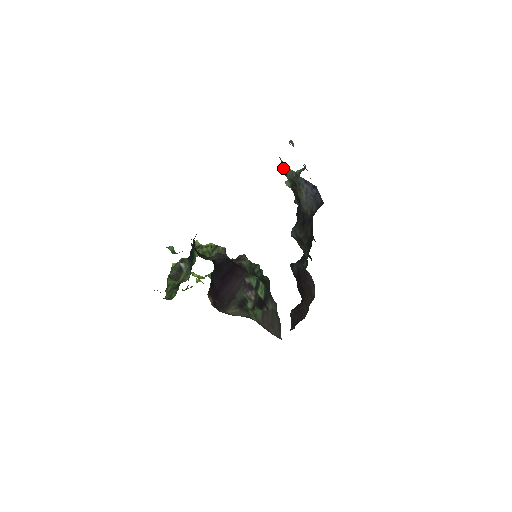
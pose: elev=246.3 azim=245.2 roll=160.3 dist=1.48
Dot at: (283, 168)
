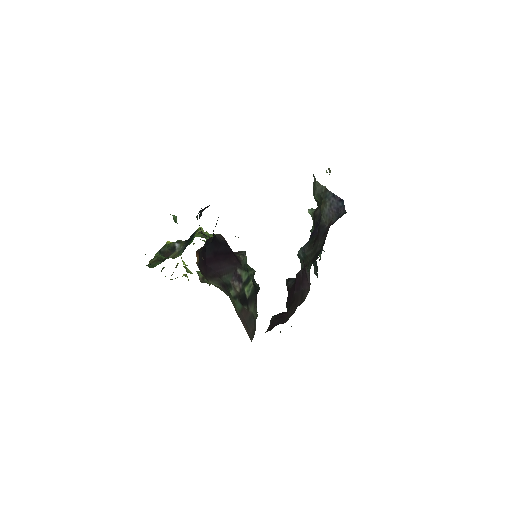
Dot at: (313, 186)
